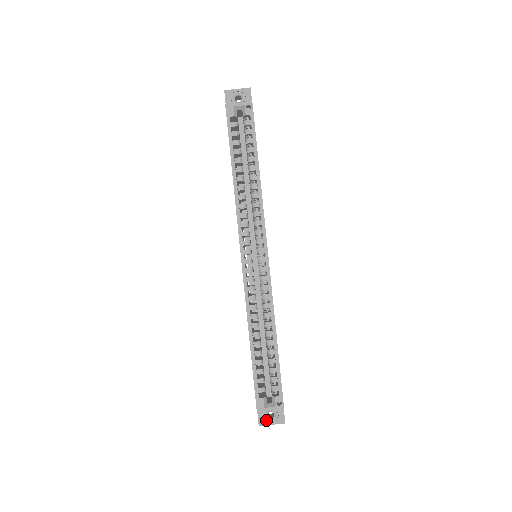
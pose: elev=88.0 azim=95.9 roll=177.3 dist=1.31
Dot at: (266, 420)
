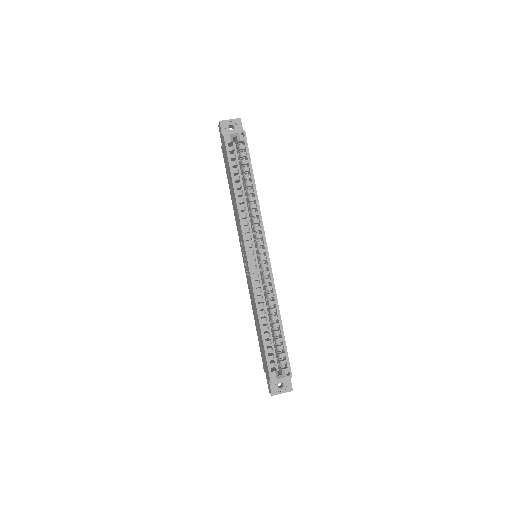
Dot at: (277, 390)
